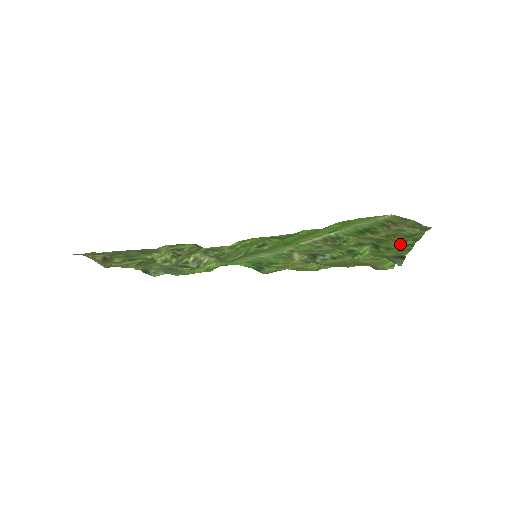
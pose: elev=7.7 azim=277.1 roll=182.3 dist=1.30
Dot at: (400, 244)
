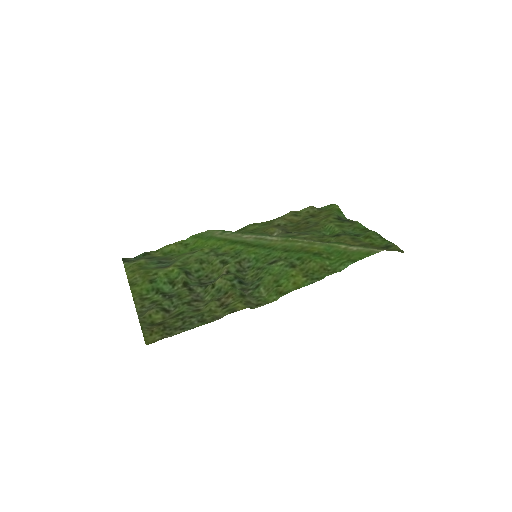
Dot at: (366, 234)
